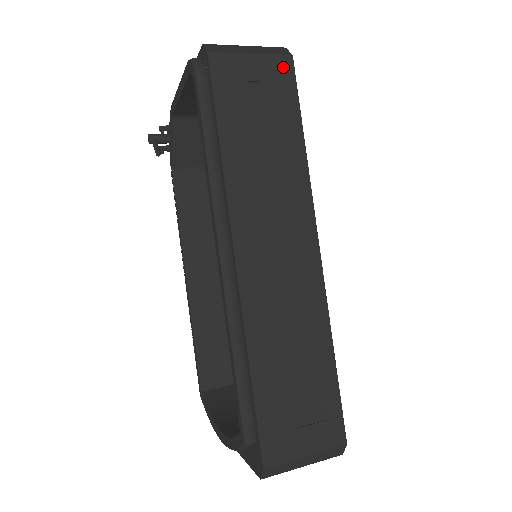
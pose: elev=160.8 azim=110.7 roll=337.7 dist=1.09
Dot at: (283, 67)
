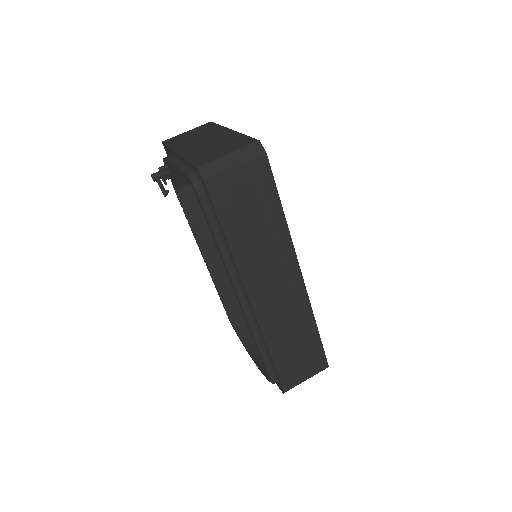
Dot at: (261, 166)
